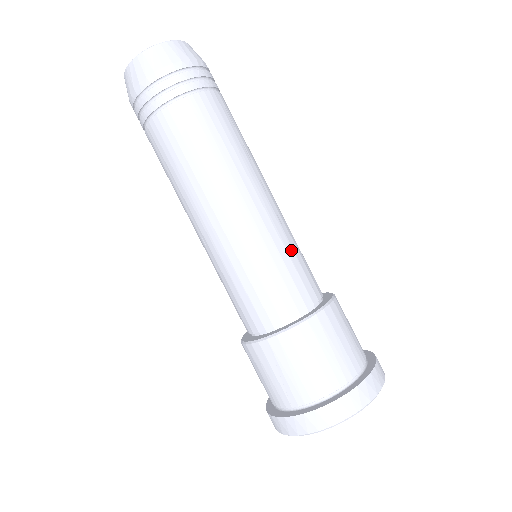
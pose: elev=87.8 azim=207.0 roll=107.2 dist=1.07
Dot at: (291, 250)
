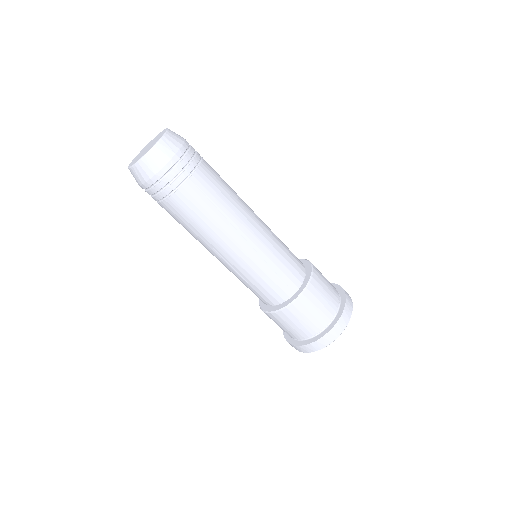
Dot at: (268, 270)
